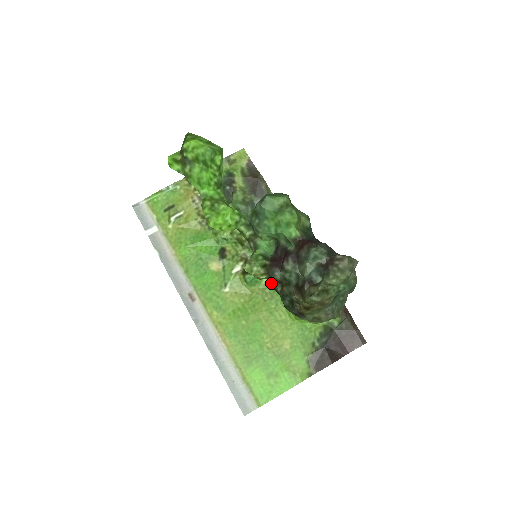
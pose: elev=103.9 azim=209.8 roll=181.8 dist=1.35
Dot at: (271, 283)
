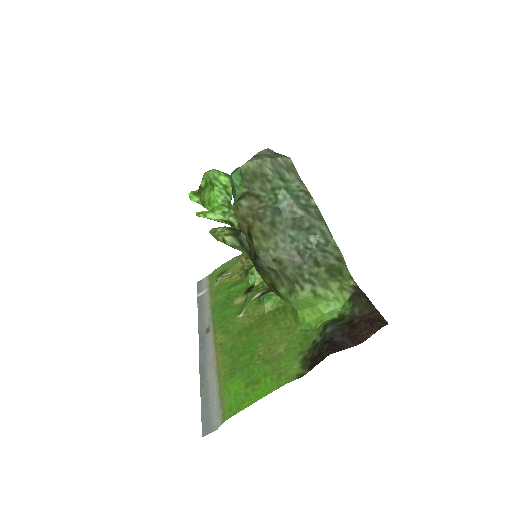
Dot at: (252, 260)
